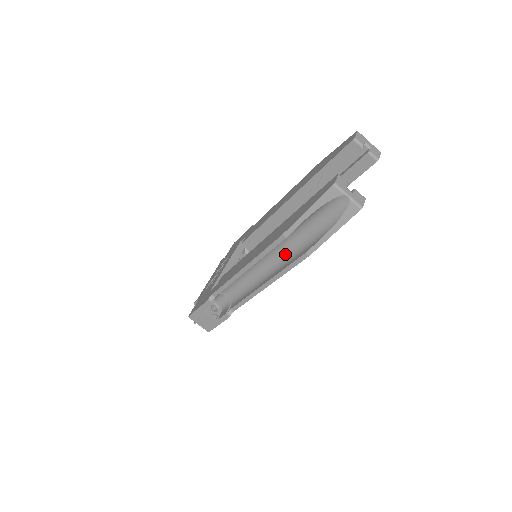
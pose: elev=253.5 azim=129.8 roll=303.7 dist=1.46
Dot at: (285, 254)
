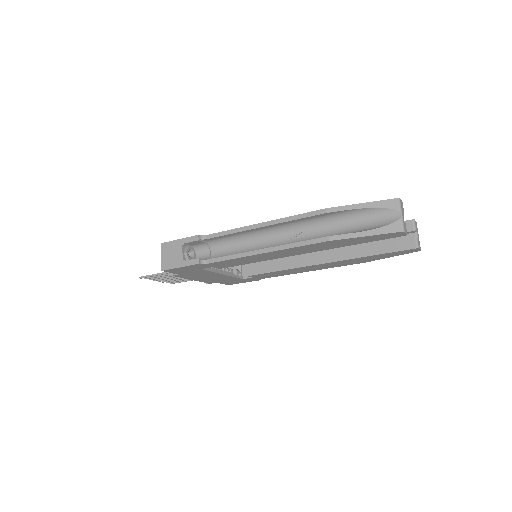
Dot at: (303, 239)
